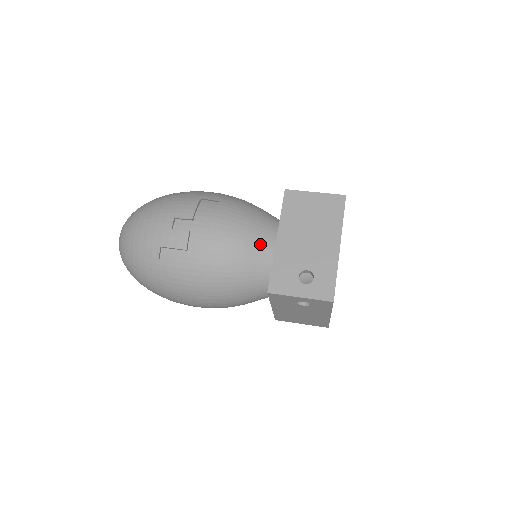
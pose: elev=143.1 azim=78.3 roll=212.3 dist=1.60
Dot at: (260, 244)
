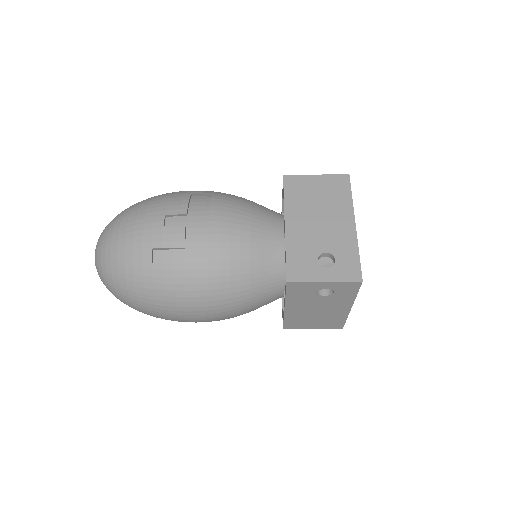
Dot at: (266, 234)
